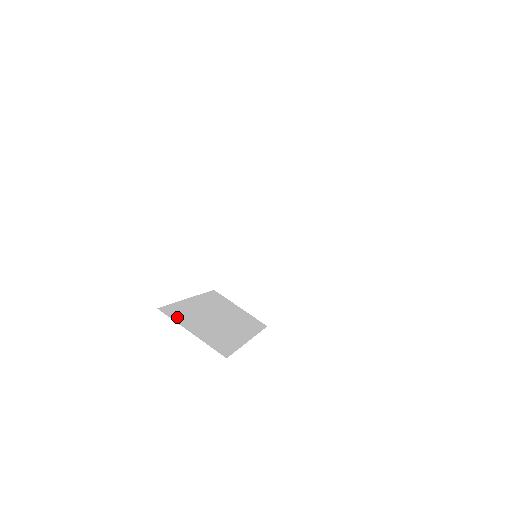
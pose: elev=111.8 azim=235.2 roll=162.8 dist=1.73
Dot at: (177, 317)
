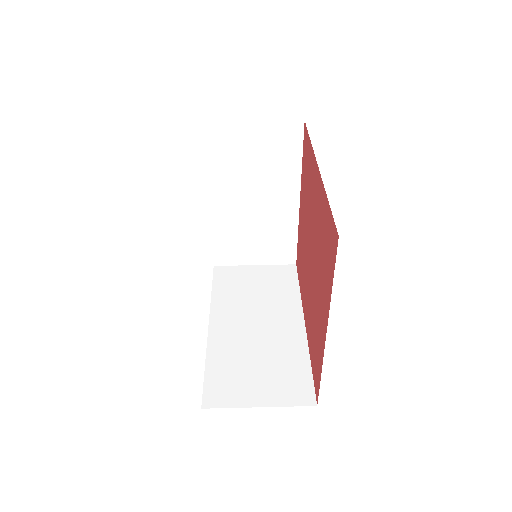
Dot at: occluded
